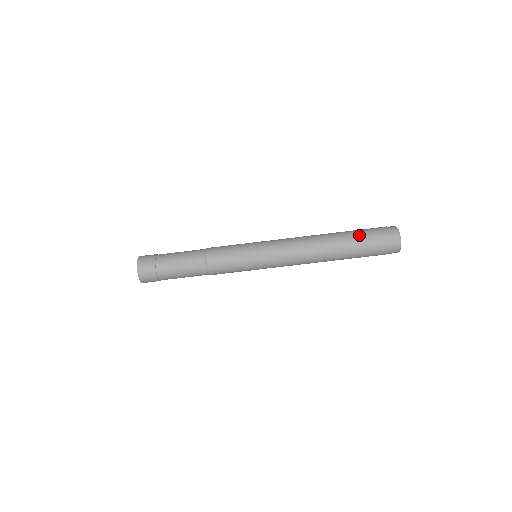
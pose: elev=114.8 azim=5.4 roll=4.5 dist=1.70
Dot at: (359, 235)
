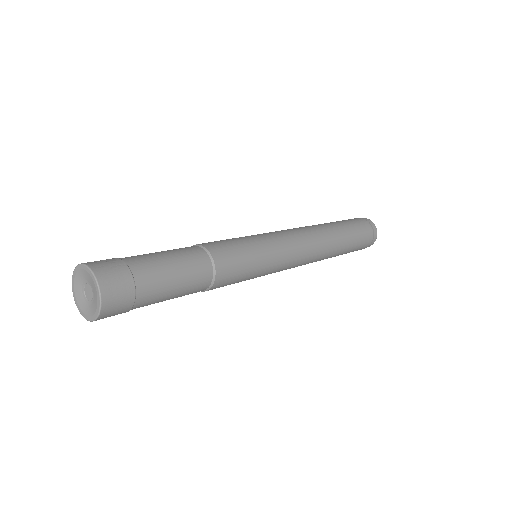
Dot at: (355, 242)
